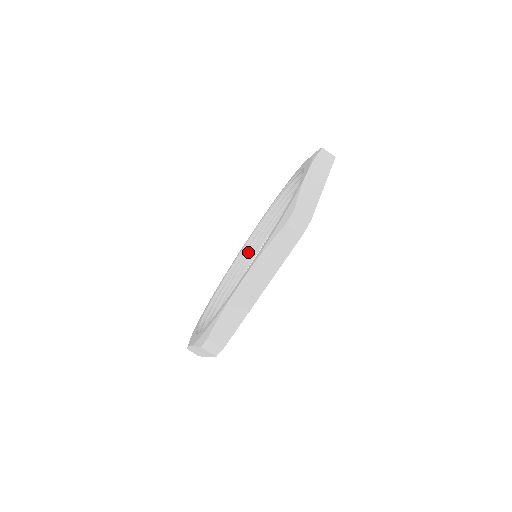
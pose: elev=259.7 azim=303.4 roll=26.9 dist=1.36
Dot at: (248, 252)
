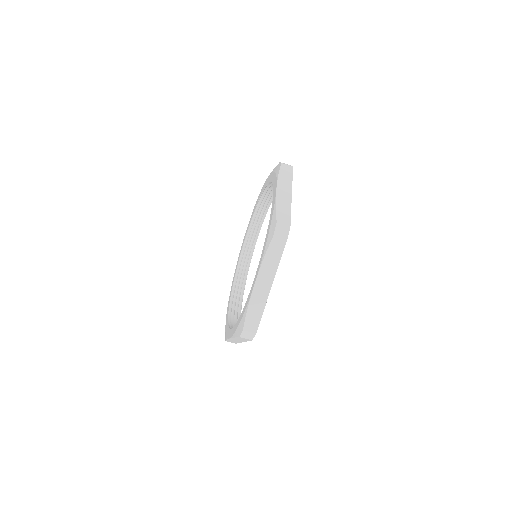
Dot at: (267, 196)
